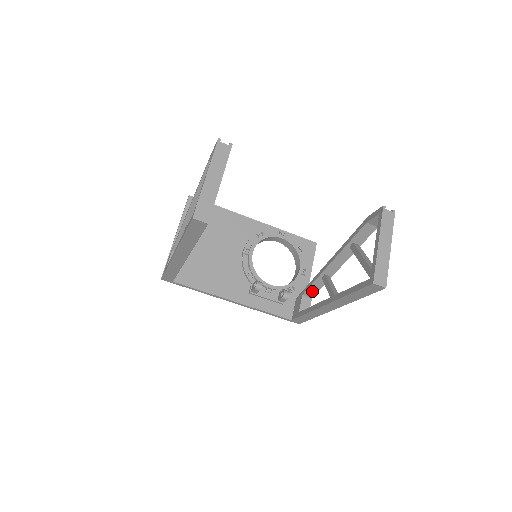
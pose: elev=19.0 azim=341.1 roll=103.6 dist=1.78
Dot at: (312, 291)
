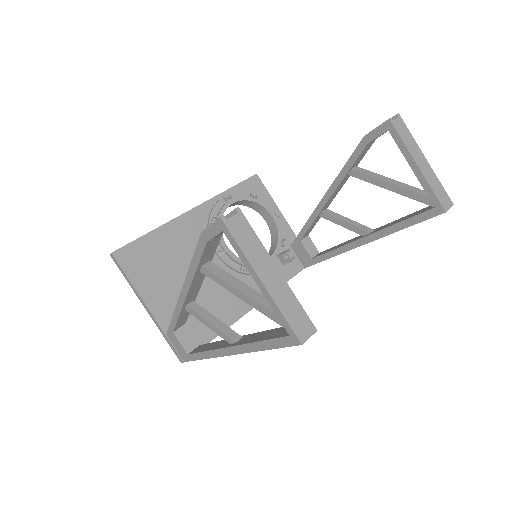
Dot at: (309, 231)
